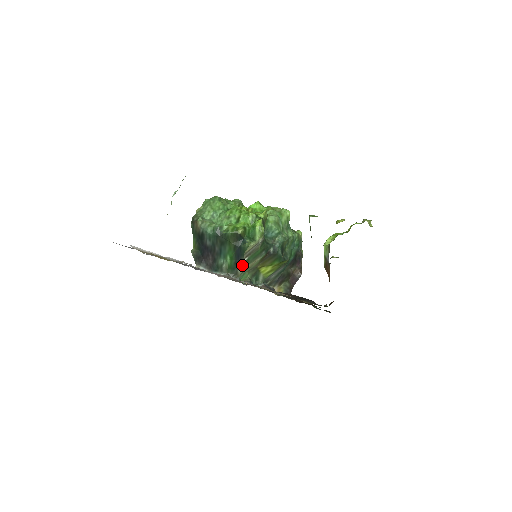
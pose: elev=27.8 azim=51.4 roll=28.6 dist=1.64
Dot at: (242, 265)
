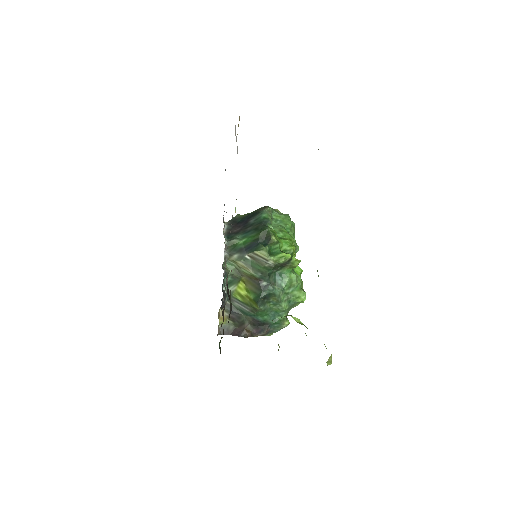
Dot at: (241, 256)
